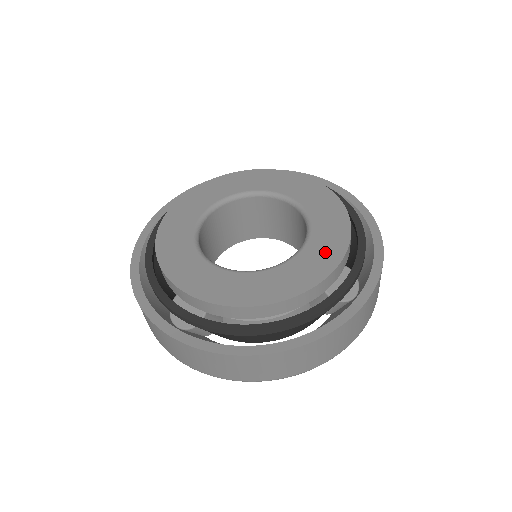
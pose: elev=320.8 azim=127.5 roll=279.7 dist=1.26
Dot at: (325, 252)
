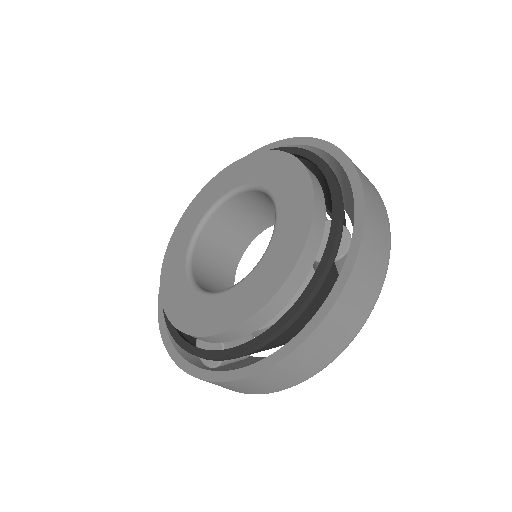
Dot at: (295, 222)
